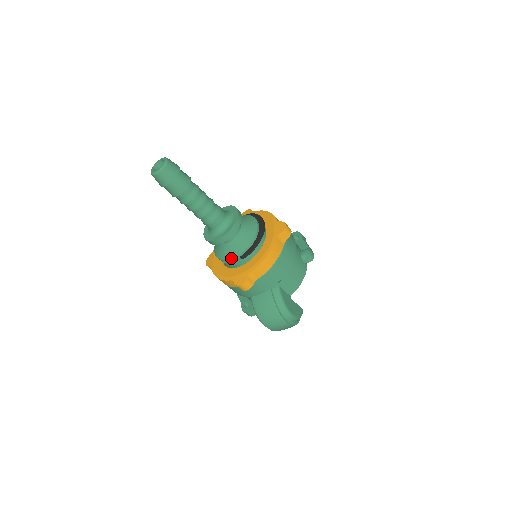
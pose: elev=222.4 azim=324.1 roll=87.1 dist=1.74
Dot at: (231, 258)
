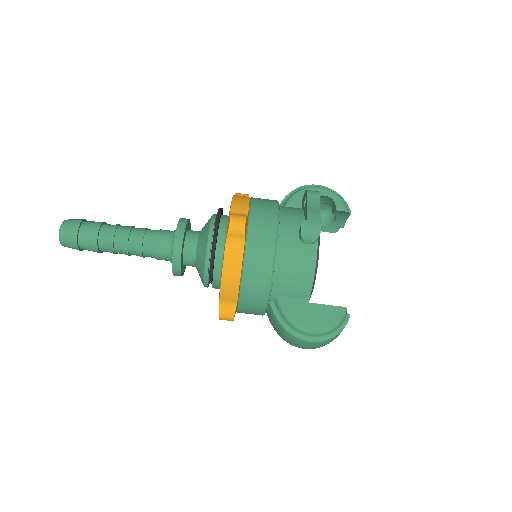
Dot at: occluded
